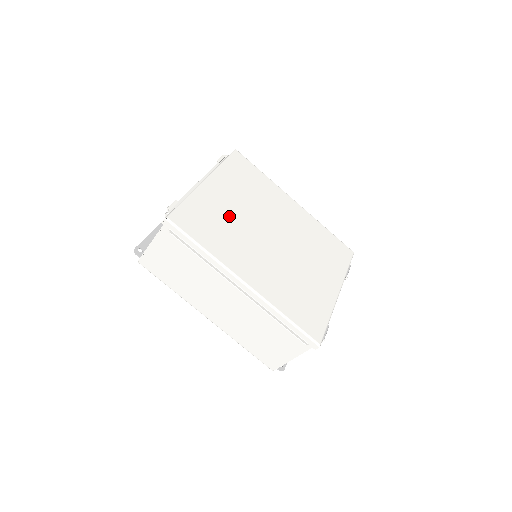
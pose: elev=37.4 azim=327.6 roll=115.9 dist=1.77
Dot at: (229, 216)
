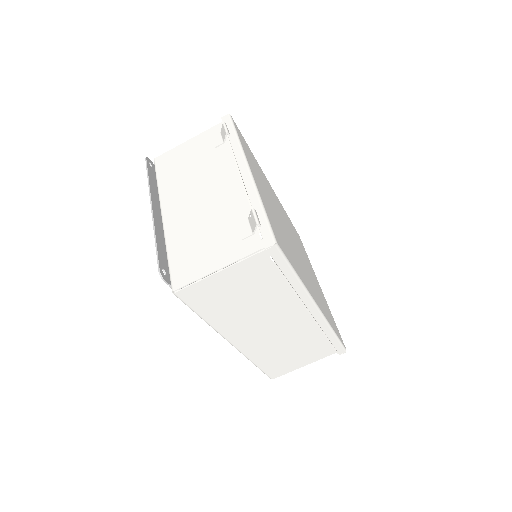
Dot at: (278, 221)
